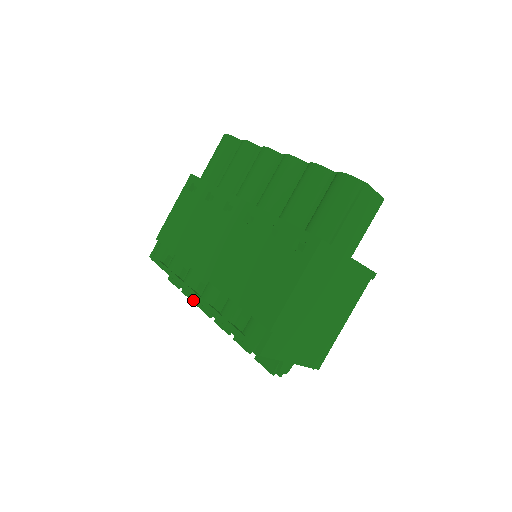
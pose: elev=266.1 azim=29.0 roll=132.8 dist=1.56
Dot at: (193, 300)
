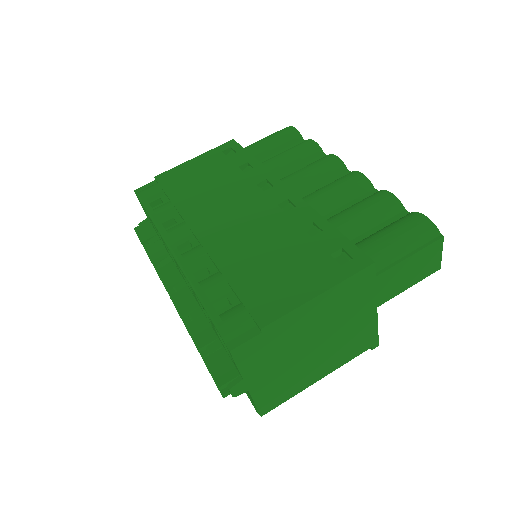
Dot at: (155, 262)
